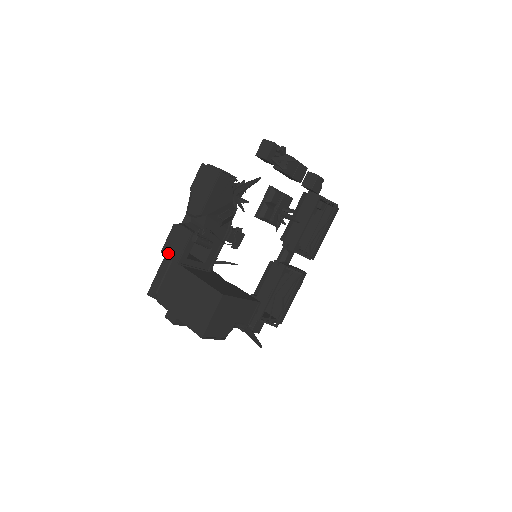
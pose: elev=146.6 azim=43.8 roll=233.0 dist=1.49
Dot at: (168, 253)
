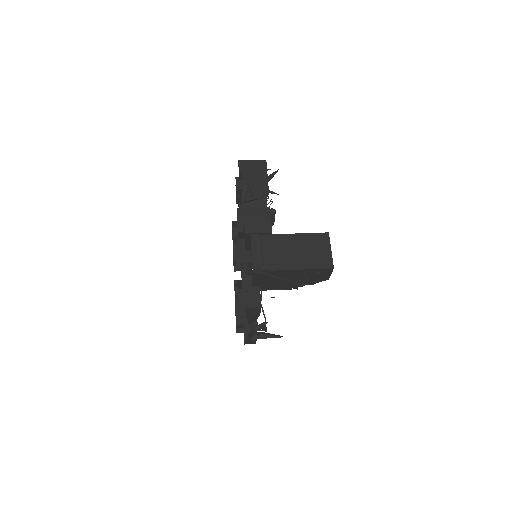
Dot at: (255, 230)
